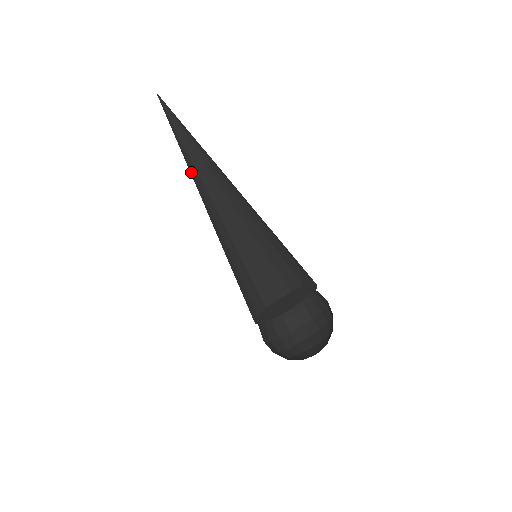
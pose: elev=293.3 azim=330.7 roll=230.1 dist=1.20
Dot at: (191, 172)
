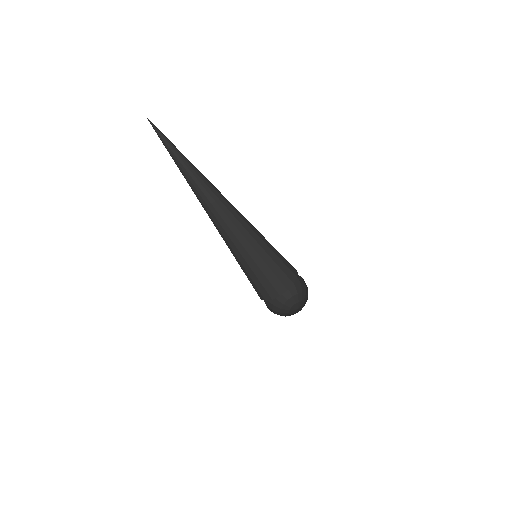
Dot at: occluded
